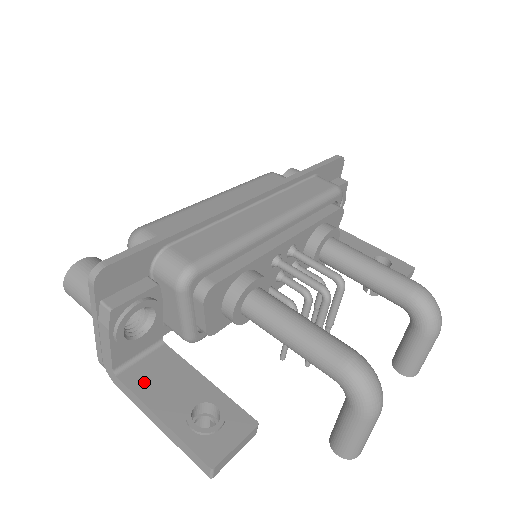
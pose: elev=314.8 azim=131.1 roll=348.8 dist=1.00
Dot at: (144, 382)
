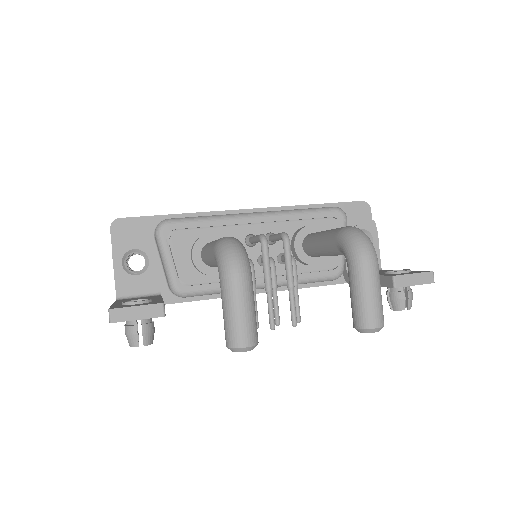
Dot at: (126, 300)
